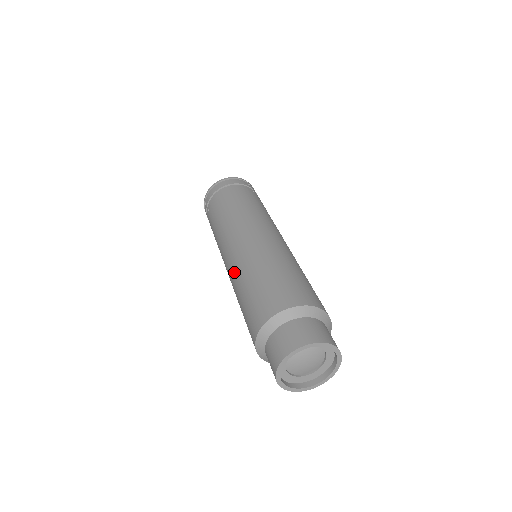
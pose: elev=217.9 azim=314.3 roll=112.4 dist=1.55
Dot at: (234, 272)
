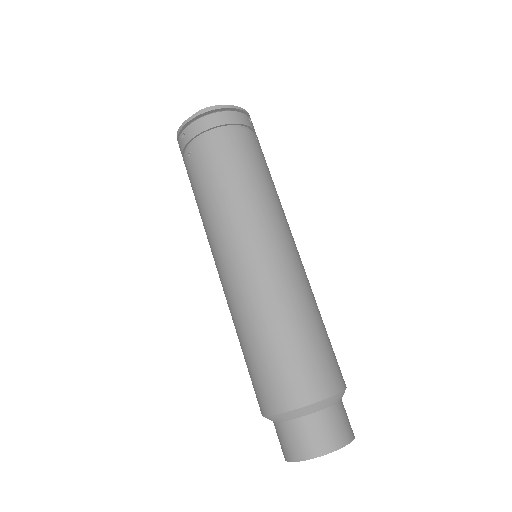
Dot at: (240, 303)
